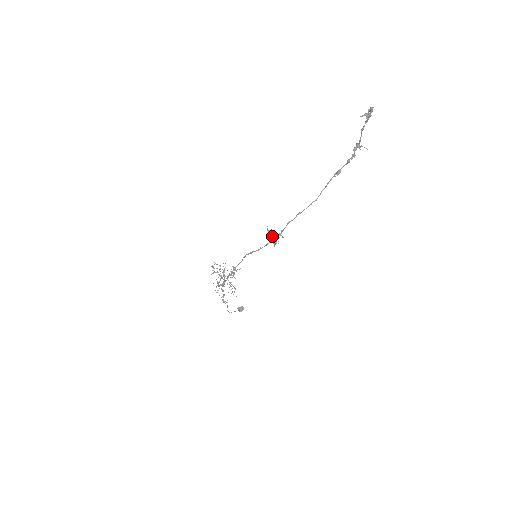
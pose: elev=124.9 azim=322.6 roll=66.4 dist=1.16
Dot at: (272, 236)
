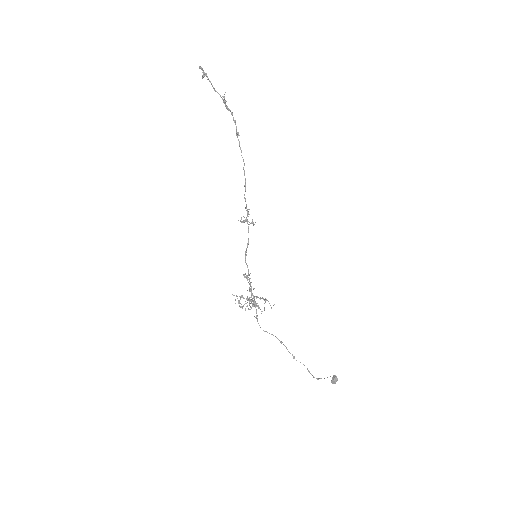
Dot at: (245, 220)
